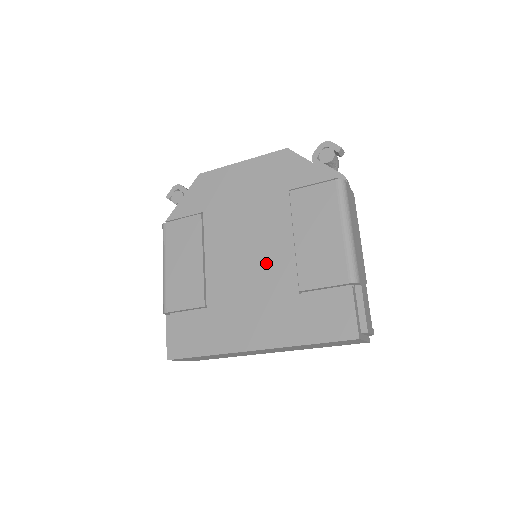
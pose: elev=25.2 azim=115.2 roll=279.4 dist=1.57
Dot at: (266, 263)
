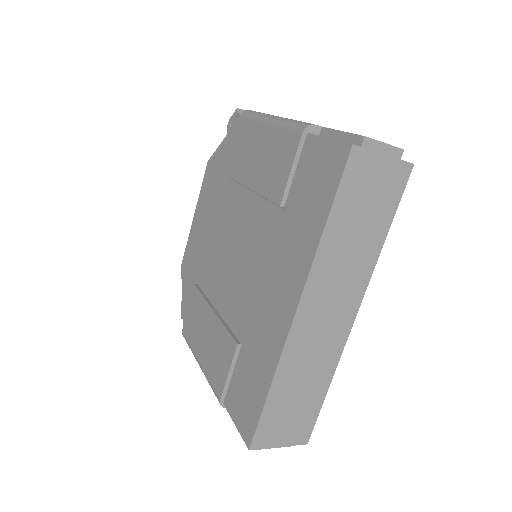
Dot at: (248, 236)
